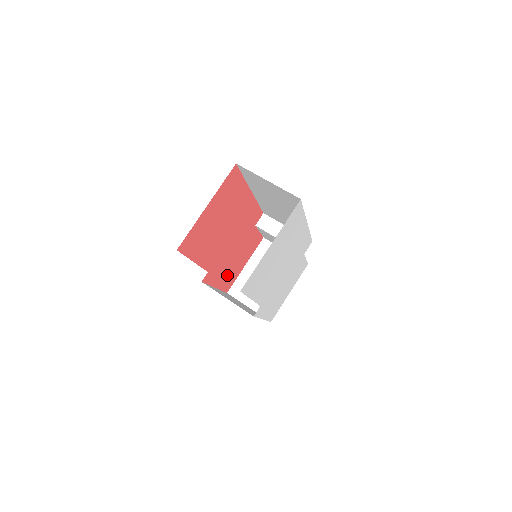
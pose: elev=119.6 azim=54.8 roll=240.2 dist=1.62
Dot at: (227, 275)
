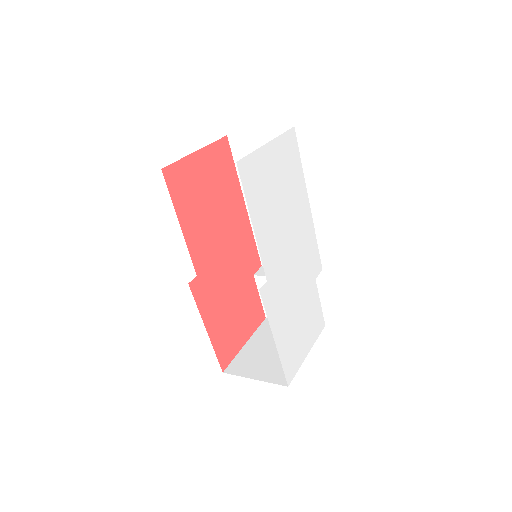
Dot at: (222, 327)
